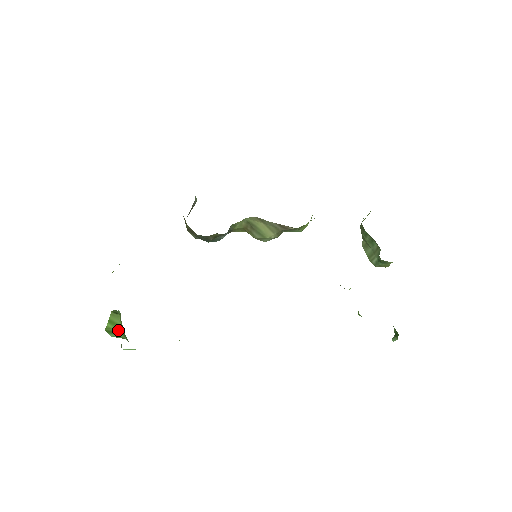
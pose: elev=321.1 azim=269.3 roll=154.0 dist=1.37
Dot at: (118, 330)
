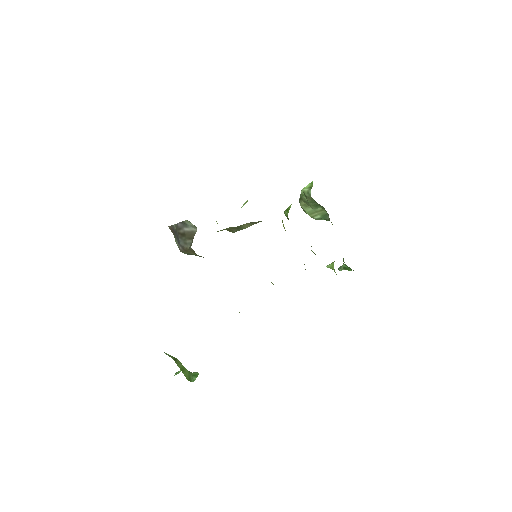
Dot at: (187, 371)
